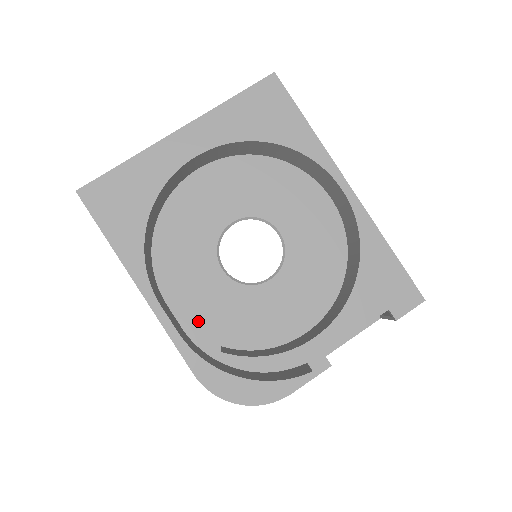
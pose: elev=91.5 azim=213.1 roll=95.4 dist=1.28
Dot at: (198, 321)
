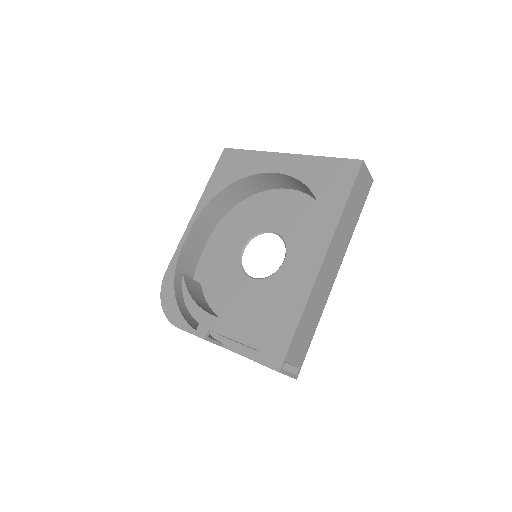
Dot at: (208, 262)
